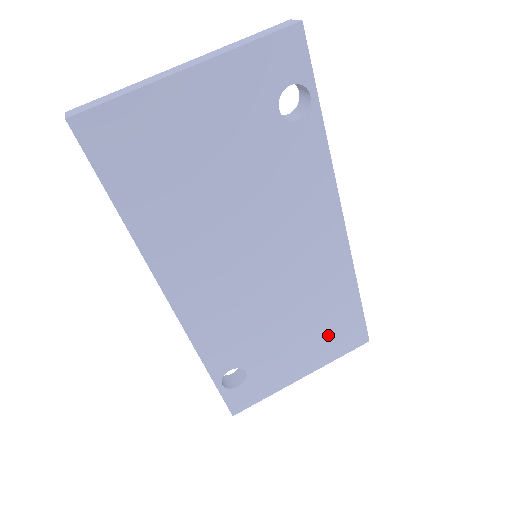
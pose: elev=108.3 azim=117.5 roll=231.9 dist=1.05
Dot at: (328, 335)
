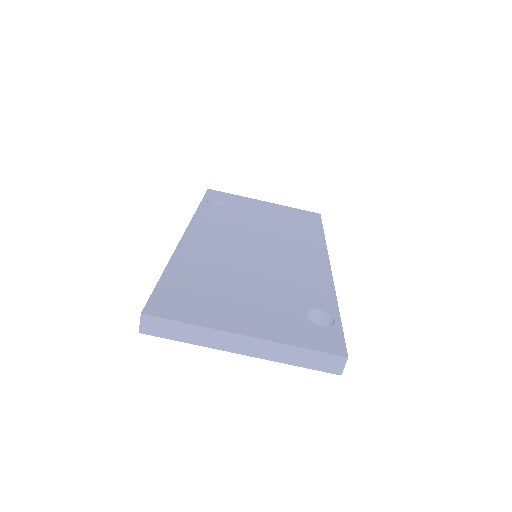
Dot at: occluded
